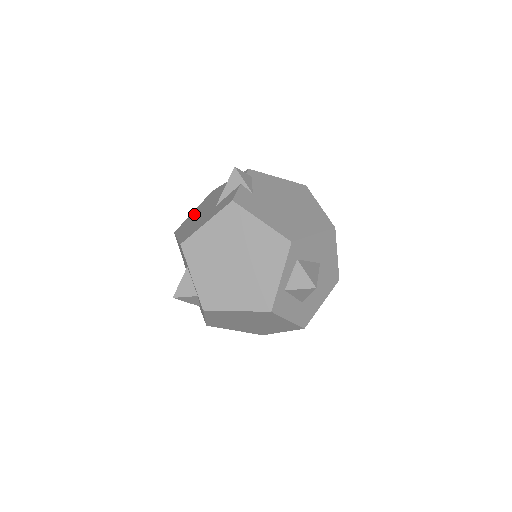
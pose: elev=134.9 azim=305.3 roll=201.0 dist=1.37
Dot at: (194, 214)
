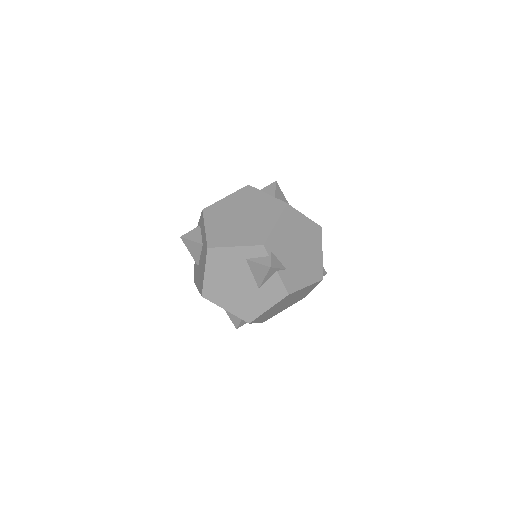
Dot at: (216, 282)
